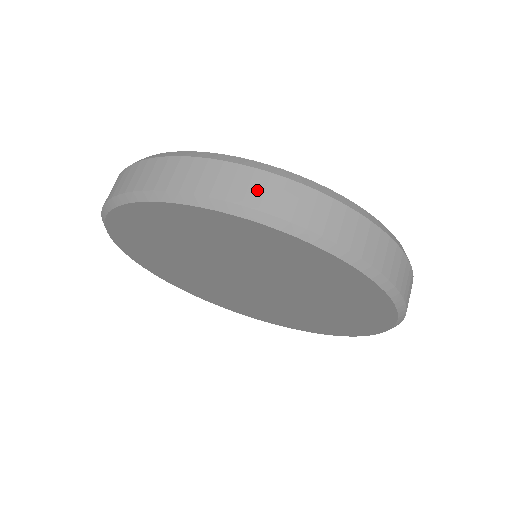
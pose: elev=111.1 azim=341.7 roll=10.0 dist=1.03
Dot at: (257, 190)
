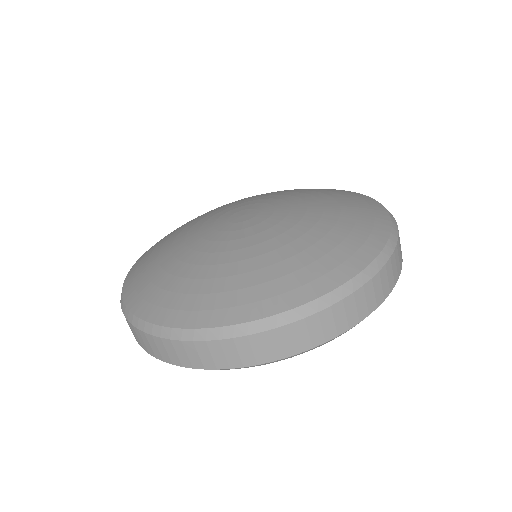
Dot at: (379, 290)
